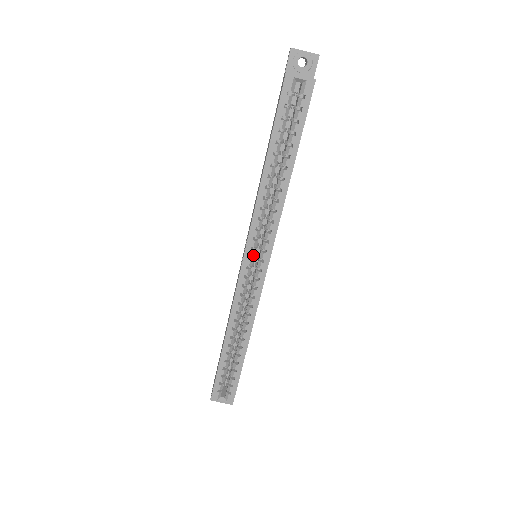
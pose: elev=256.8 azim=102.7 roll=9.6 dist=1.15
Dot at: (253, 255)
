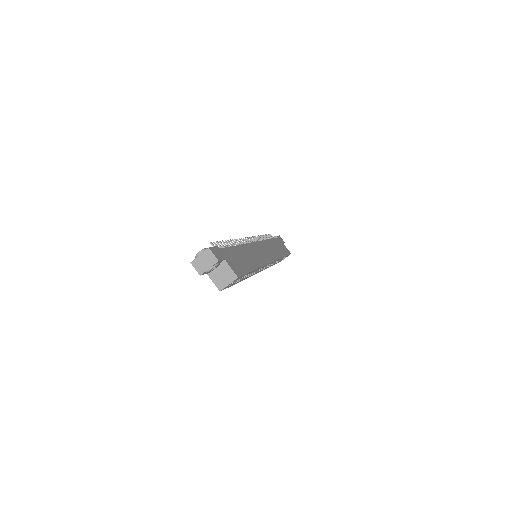
Dot at: (260, 269)
